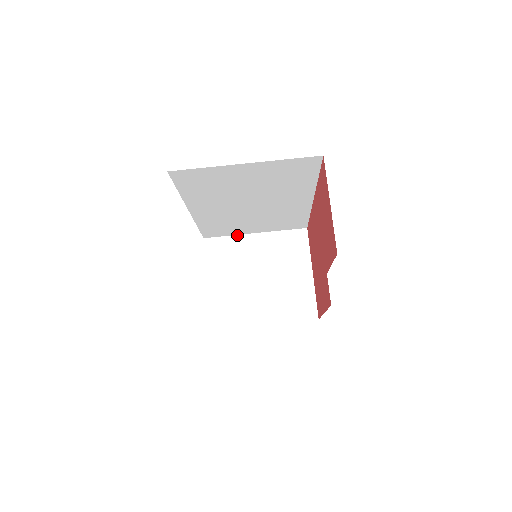
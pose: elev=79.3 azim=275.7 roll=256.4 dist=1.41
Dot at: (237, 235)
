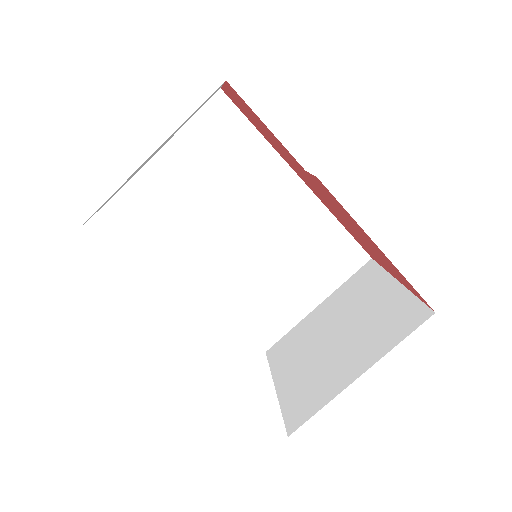
Dot at: (299, 323)
